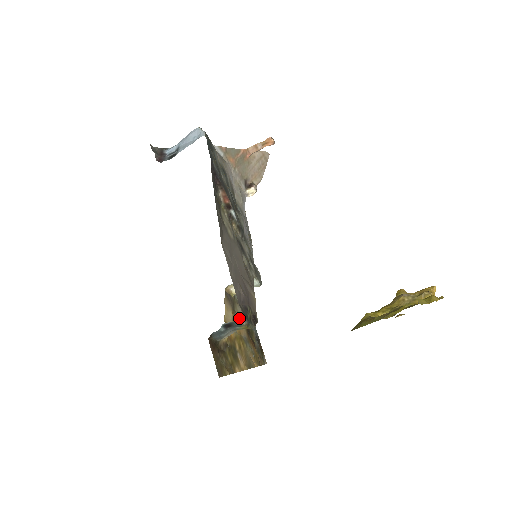
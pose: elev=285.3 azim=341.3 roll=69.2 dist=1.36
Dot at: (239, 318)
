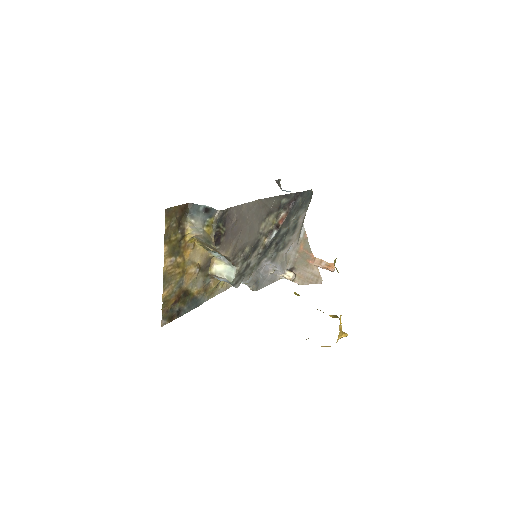
Dot at: (195, 278)
